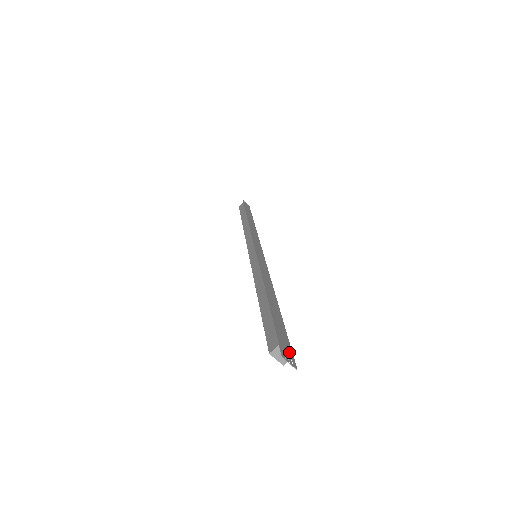
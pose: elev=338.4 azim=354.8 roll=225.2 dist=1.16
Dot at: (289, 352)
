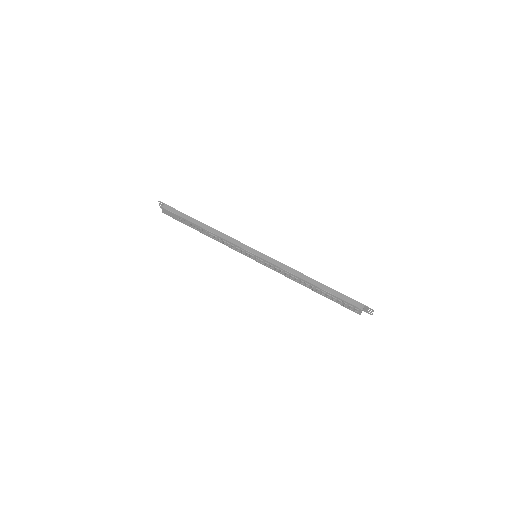
Dot at: (363, 309)
